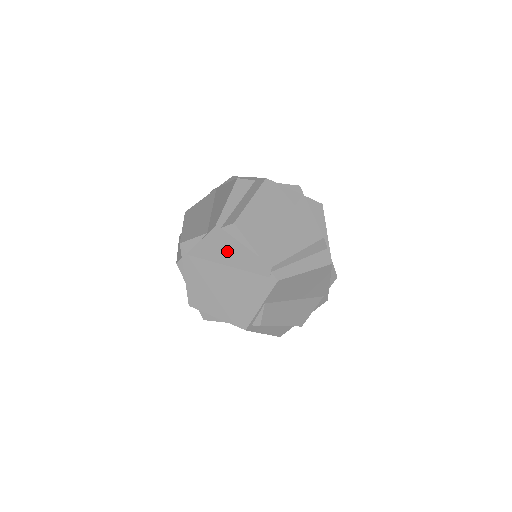
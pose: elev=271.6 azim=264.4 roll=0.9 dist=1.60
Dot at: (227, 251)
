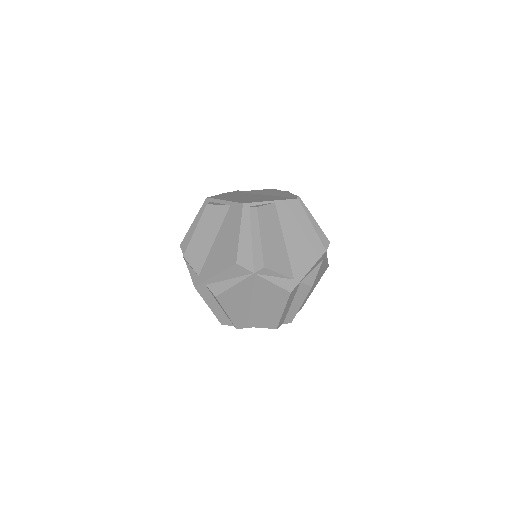
Dot at: (271, 192)
